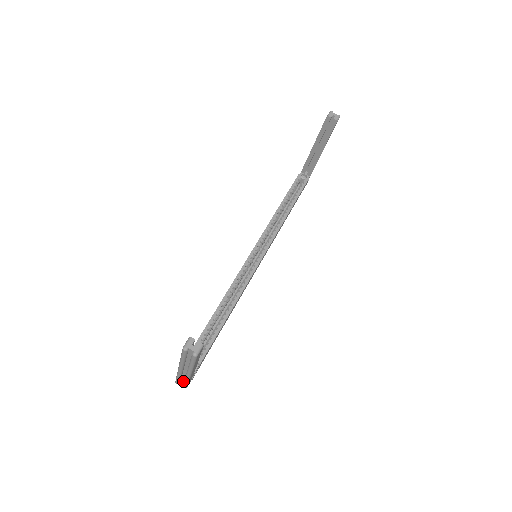
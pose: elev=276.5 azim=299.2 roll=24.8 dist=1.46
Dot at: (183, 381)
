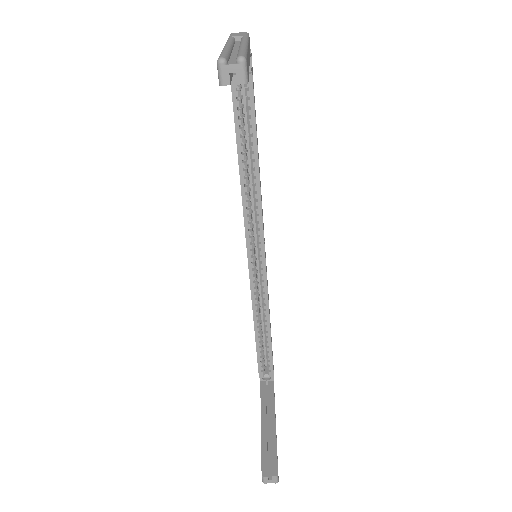
Dot at: occluded
